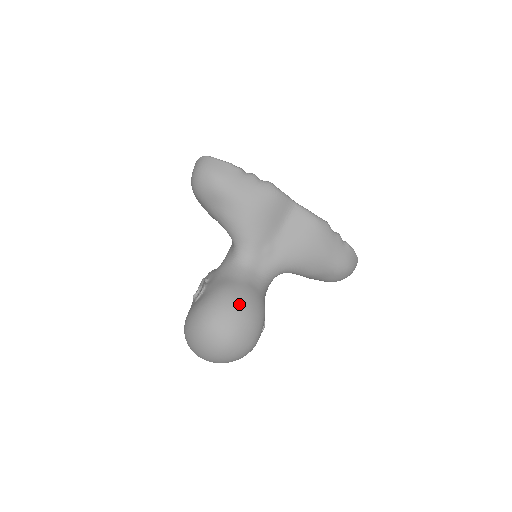
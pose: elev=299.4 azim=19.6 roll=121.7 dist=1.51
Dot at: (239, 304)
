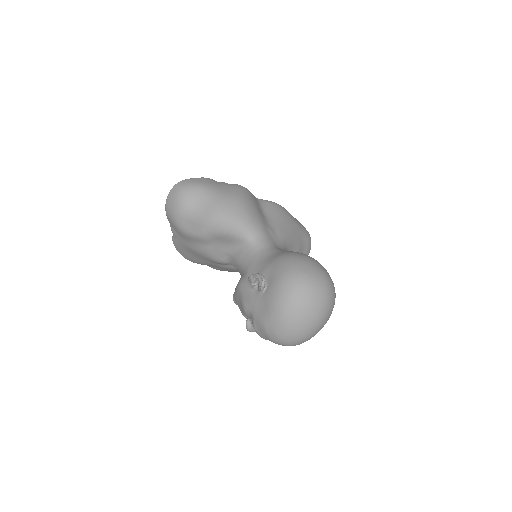
Dot at: (305, 256)
